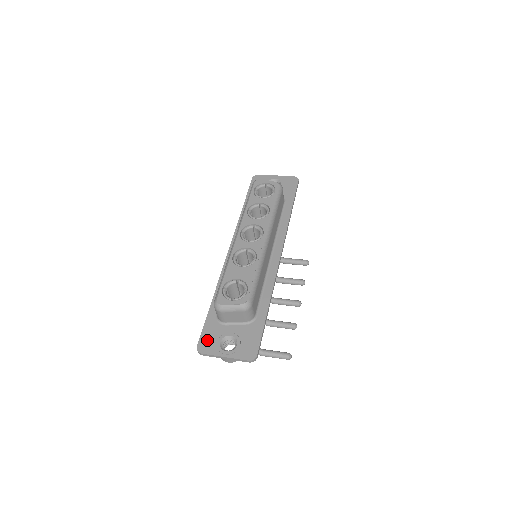
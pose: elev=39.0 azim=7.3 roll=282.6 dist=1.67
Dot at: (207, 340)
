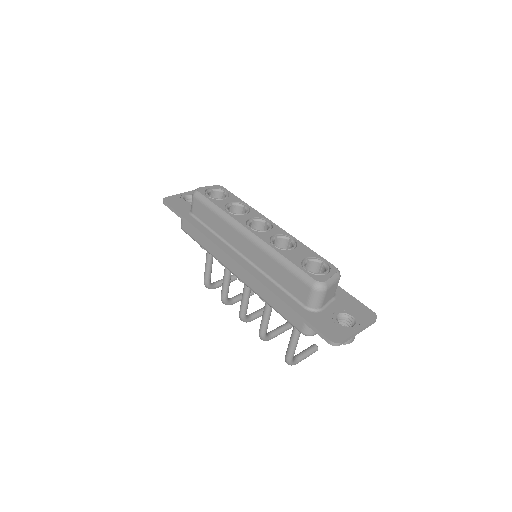
Dot at: (329, 330)
